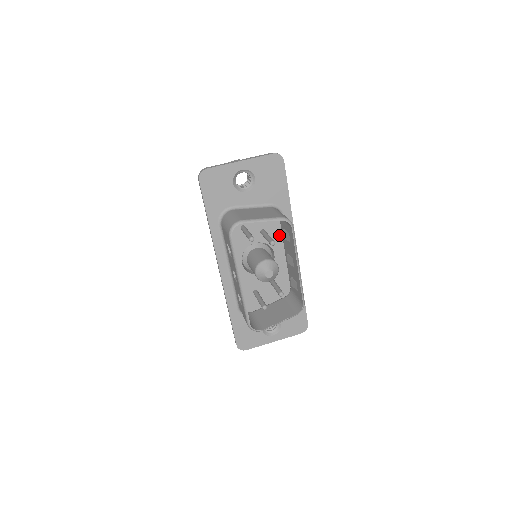
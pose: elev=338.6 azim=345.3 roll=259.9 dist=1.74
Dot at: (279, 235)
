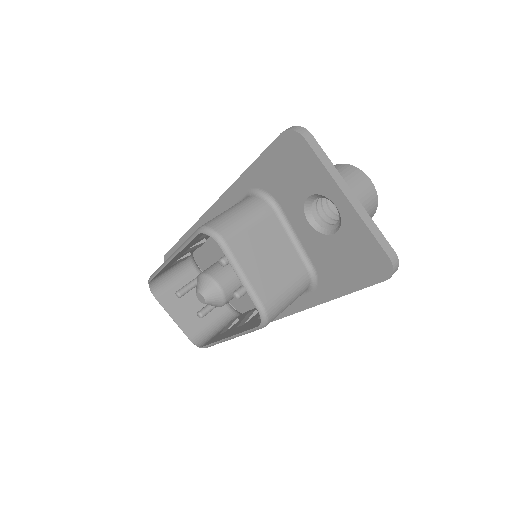
Dot at: occluded
